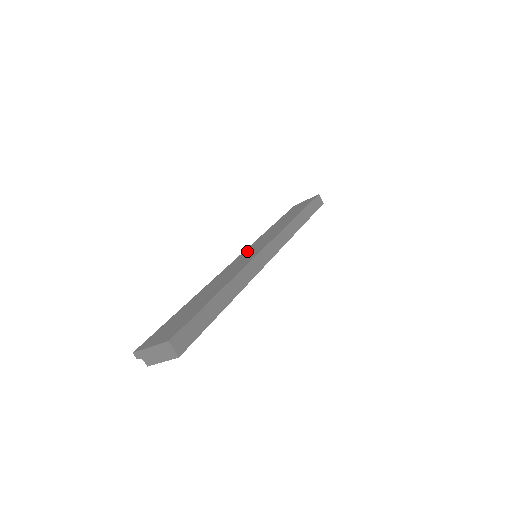
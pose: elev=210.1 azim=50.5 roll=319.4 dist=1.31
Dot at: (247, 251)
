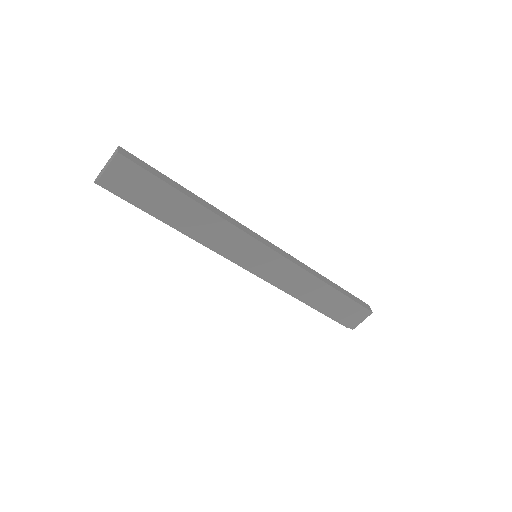
Dot at: occluded
